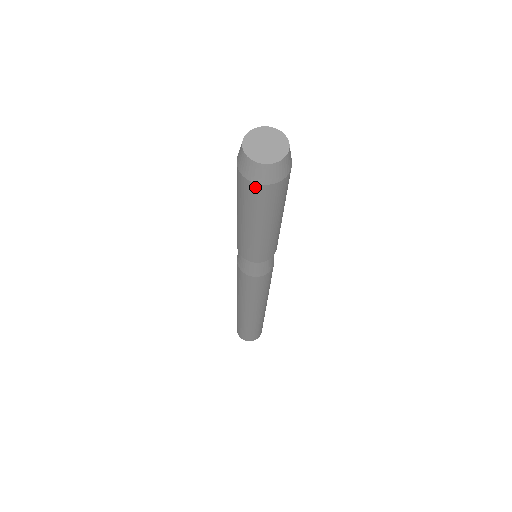
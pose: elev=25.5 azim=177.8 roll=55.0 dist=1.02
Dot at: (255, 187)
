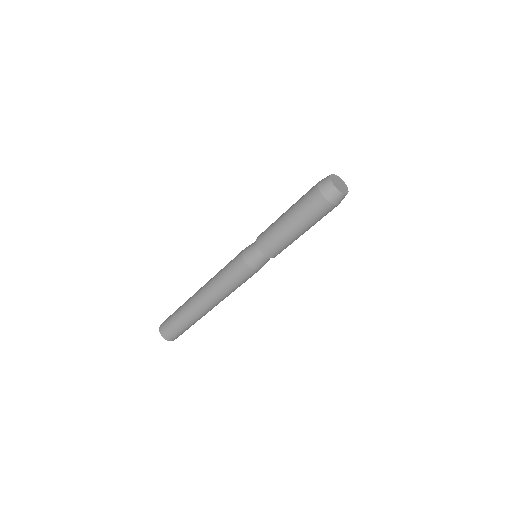
Dot at: (323, 201)
